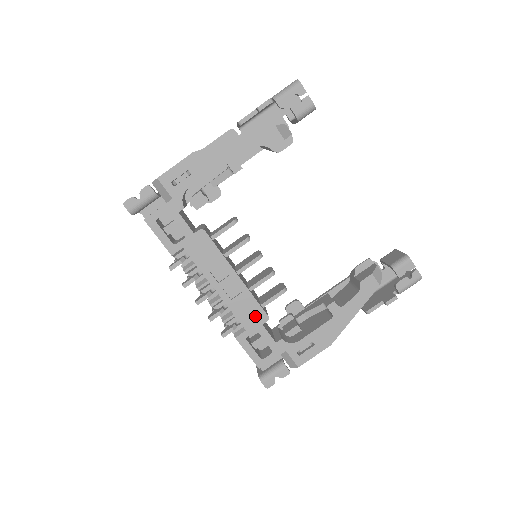
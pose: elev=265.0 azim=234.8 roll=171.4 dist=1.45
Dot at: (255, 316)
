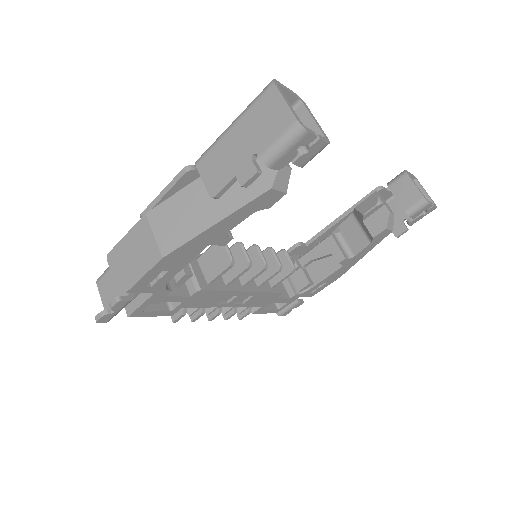
Dot at: (269, 298)
